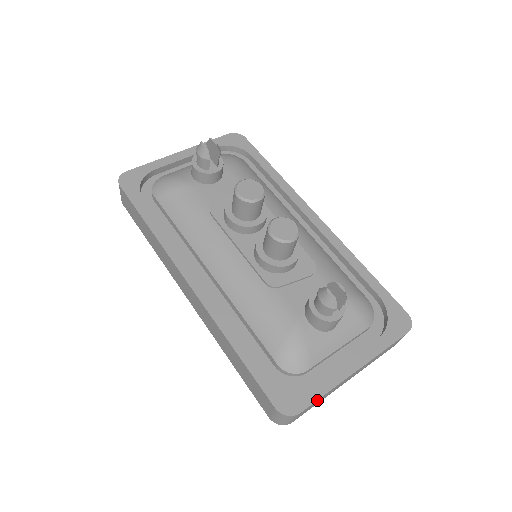
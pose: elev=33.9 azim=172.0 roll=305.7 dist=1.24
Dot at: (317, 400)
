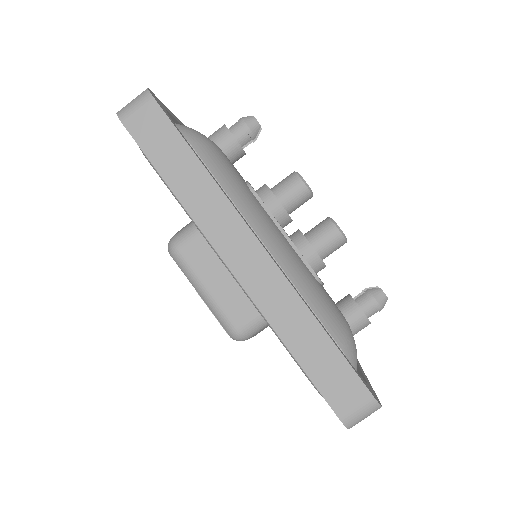
Dot at: (376, 396)
